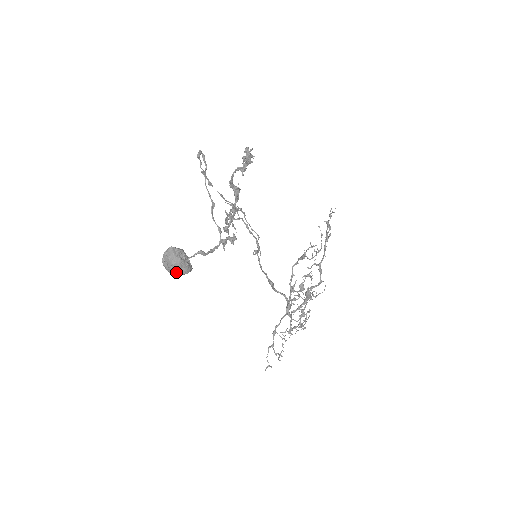
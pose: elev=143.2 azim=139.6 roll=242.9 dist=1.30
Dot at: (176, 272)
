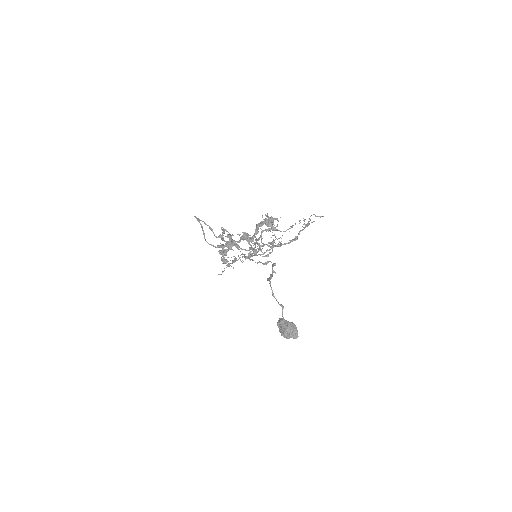
Dot at: occluded
